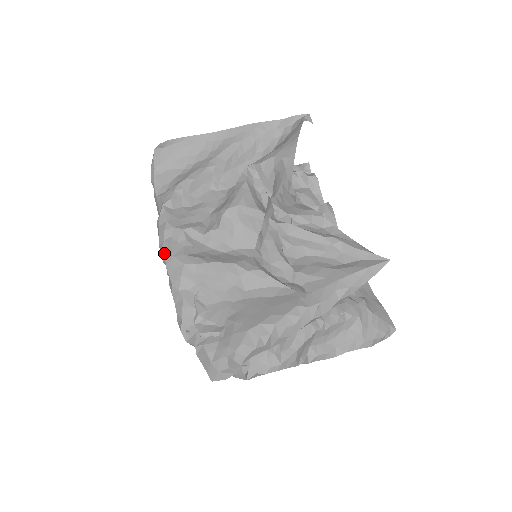
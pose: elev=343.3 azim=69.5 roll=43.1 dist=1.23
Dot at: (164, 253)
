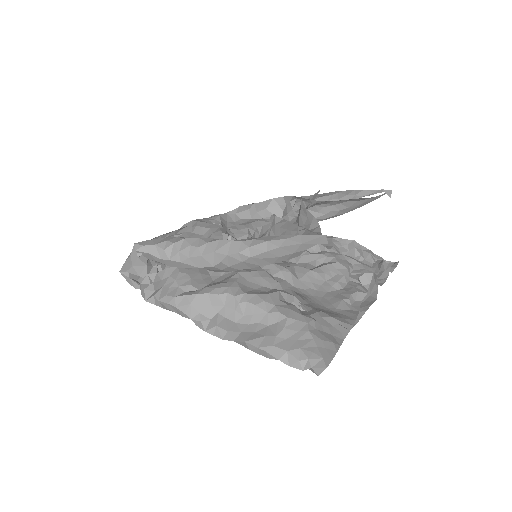
Dot at: occluded
